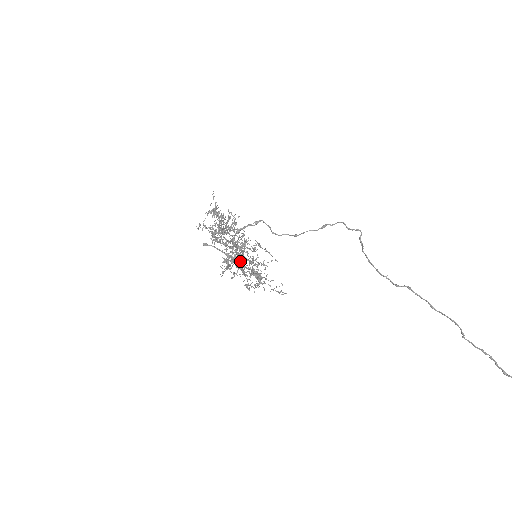
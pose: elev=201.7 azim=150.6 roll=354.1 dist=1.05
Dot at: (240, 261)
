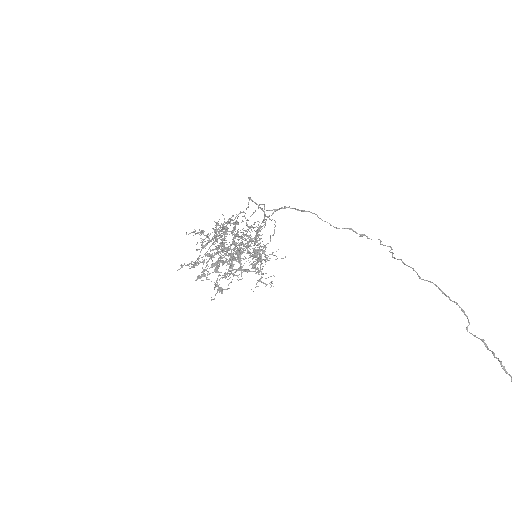
Dot at: (230, 258)
